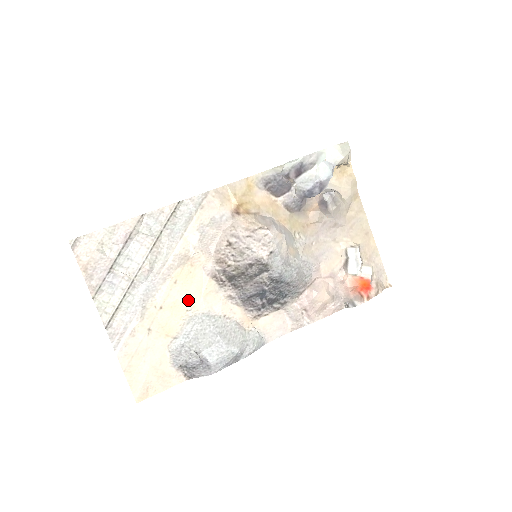
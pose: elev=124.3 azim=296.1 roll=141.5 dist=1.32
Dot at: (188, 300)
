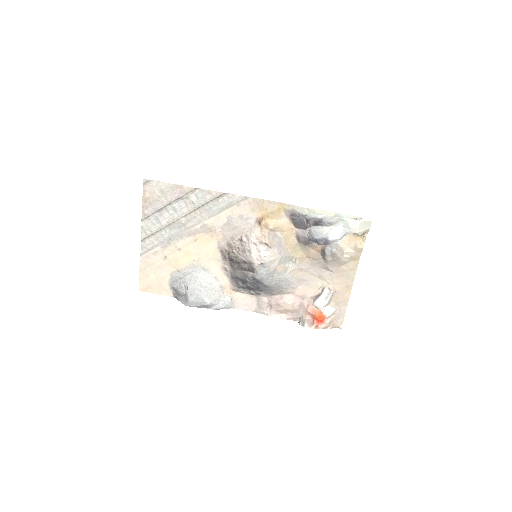
Dot at: (198, 255)
